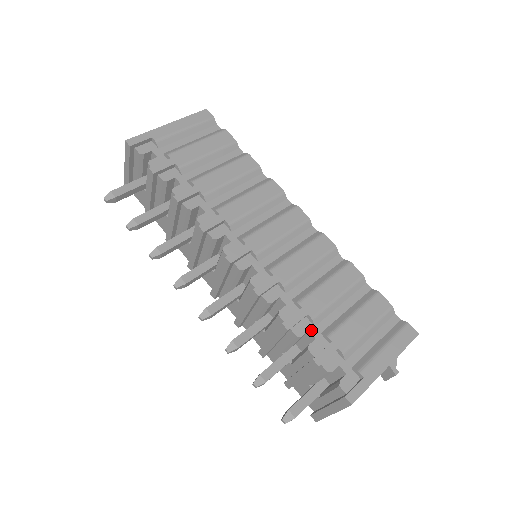
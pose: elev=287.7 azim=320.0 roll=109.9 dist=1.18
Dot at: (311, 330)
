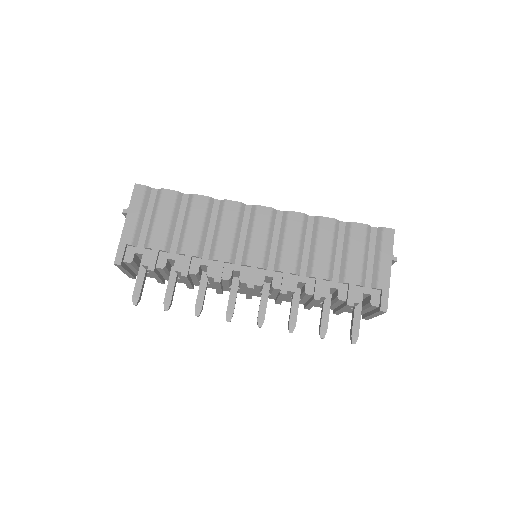
Dot at: (332, 286)
